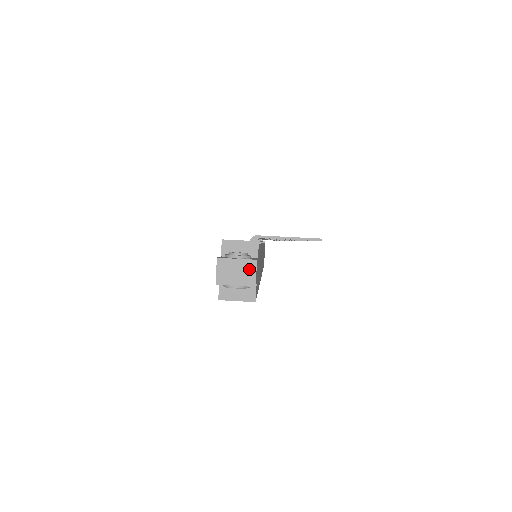
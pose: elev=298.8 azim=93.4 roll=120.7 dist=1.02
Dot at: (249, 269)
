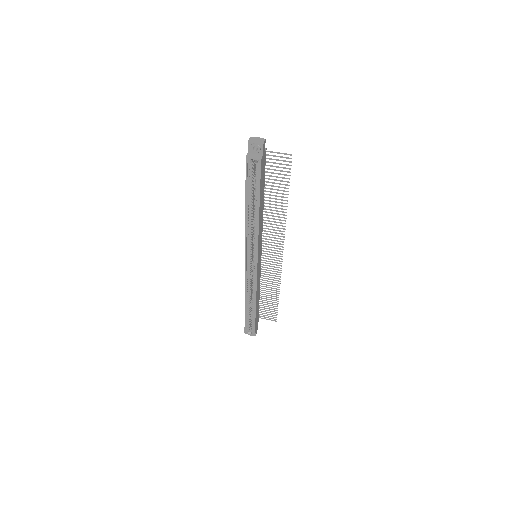
Dot at: (262, 140)
